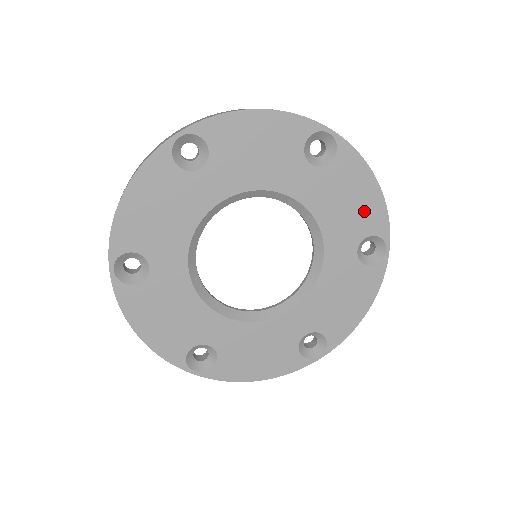
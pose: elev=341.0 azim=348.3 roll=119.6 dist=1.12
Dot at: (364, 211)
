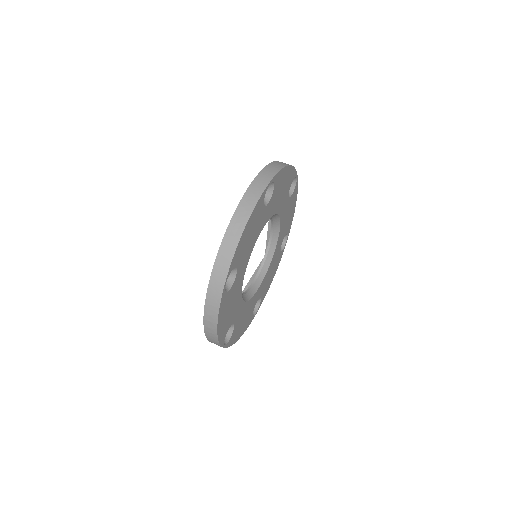
Dot at: (287, 182)
